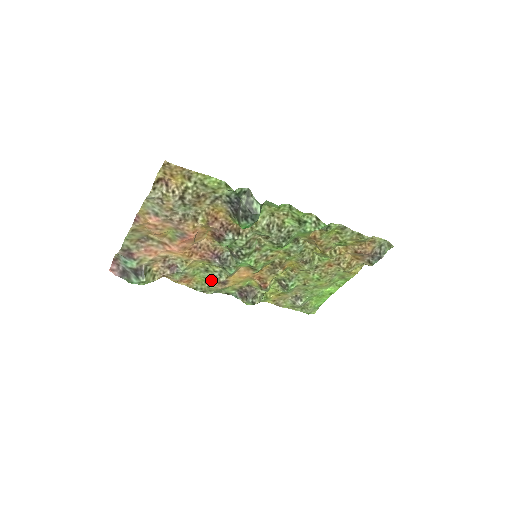
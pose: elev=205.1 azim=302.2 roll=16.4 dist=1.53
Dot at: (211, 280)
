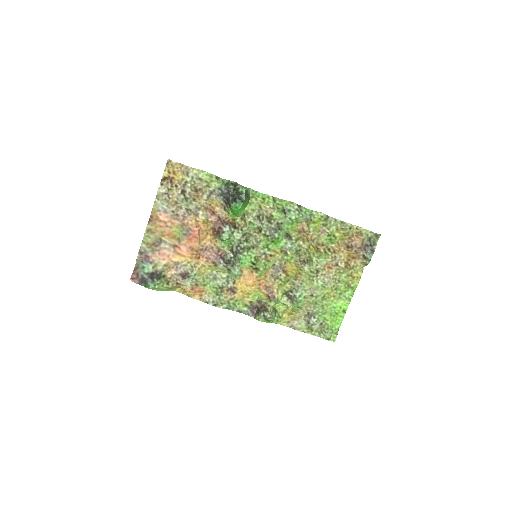
Dot at: (220, 289)
